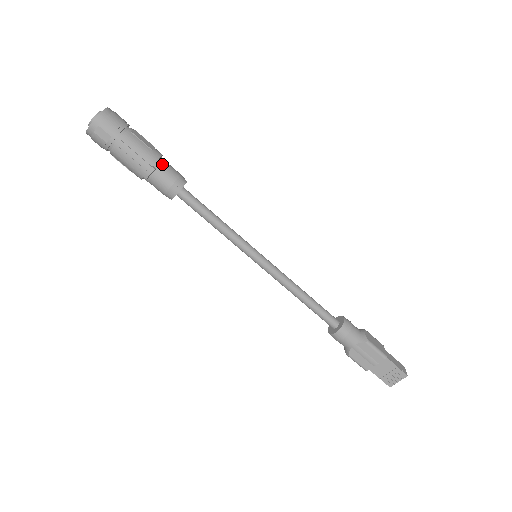
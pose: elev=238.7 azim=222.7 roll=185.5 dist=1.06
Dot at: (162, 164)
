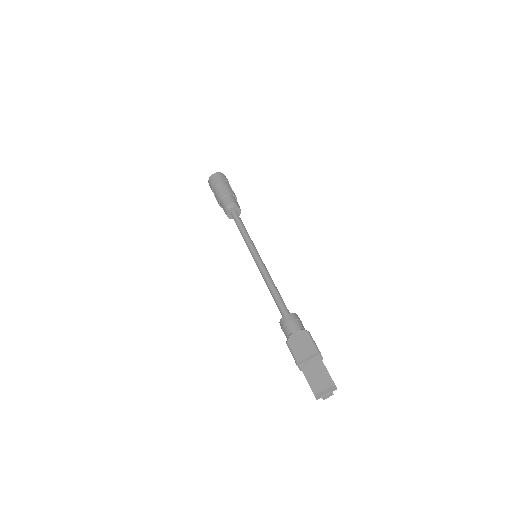
Dot at: (234, 197)
